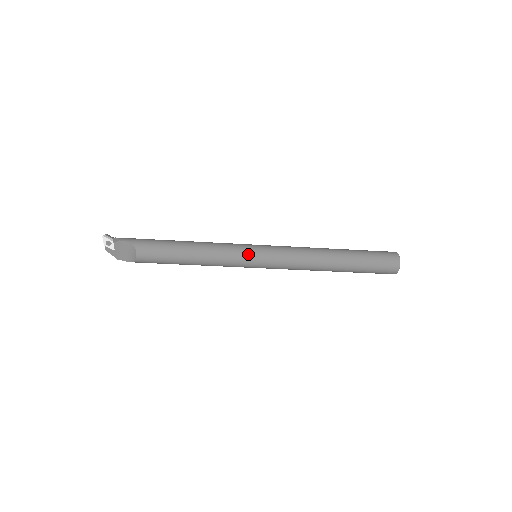
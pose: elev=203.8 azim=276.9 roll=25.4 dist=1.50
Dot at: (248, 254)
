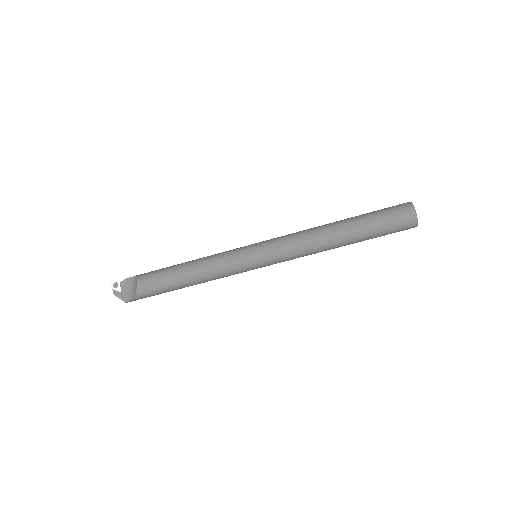
Dot at: (243, 249)
